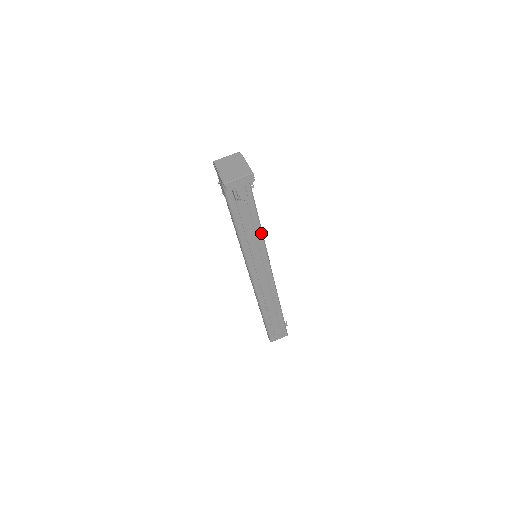
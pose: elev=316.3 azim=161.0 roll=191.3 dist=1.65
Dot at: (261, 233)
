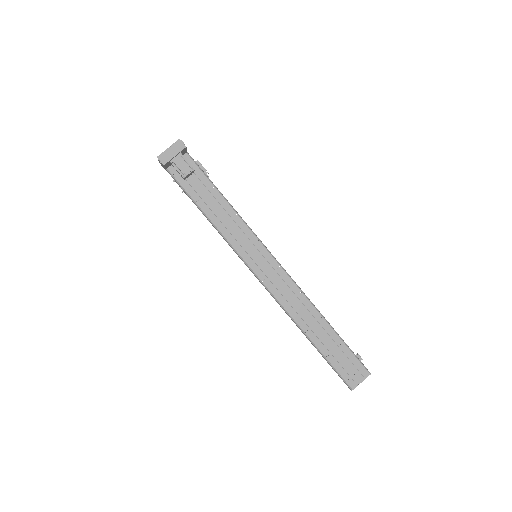
Dot at: (242, 221)
